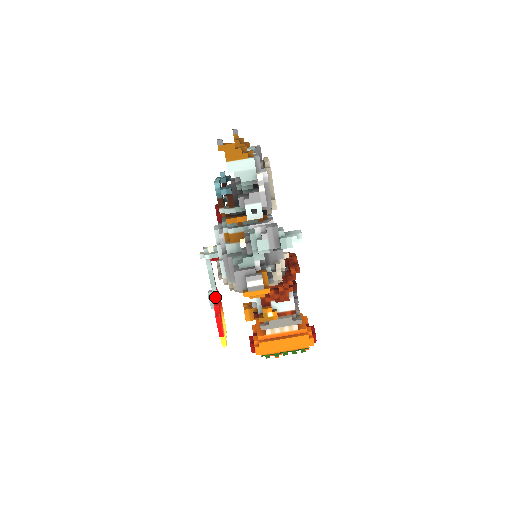
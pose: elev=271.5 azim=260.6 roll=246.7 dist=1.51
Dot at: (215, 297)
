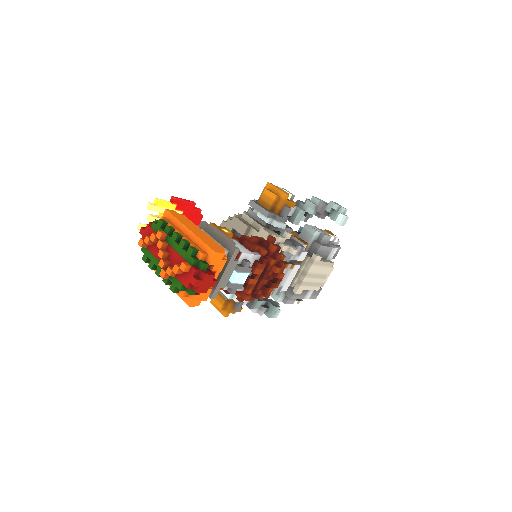
Dot at: (200, 220)
